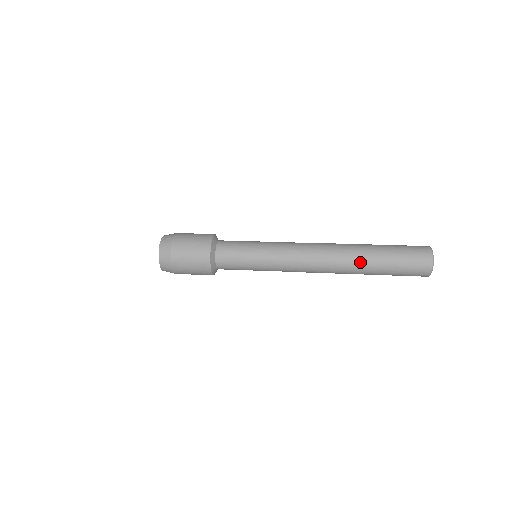
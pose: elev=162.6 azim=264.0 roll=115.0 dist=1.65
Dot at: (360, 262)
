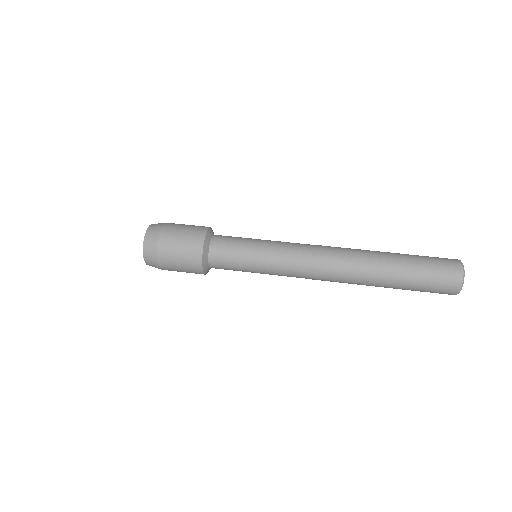
Dot at: (376, 280)
